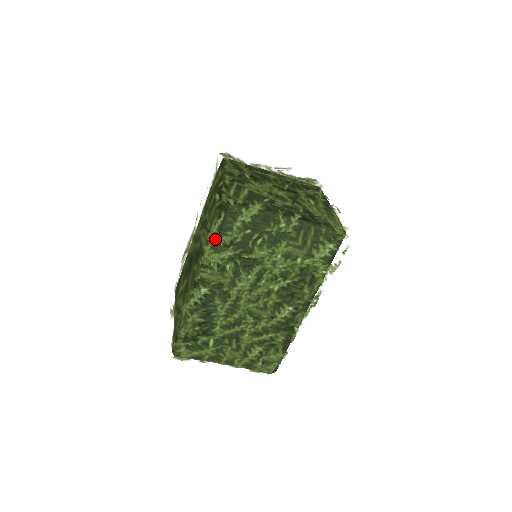
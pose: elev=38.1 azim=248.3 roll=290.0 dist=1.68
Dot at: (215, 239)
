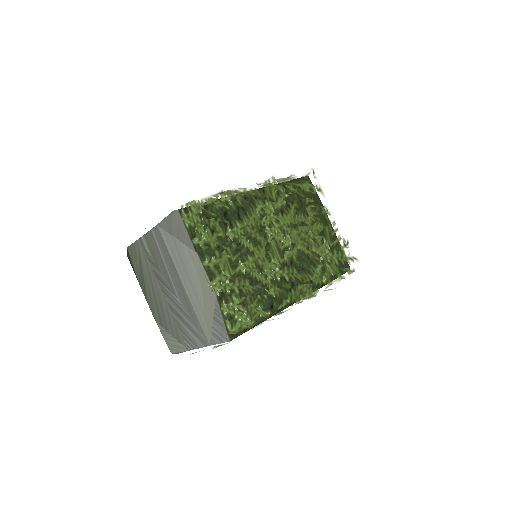
Dot at: (289, 178)
